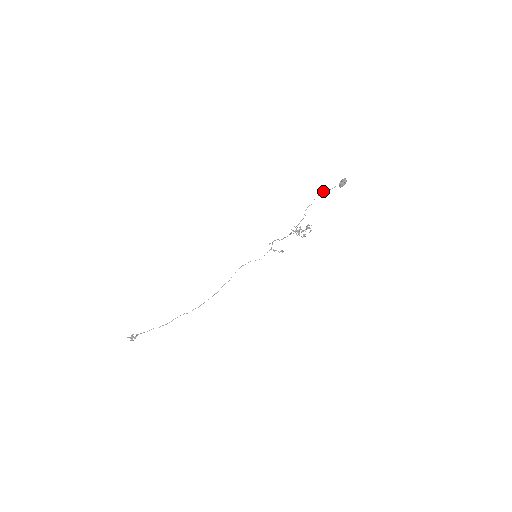
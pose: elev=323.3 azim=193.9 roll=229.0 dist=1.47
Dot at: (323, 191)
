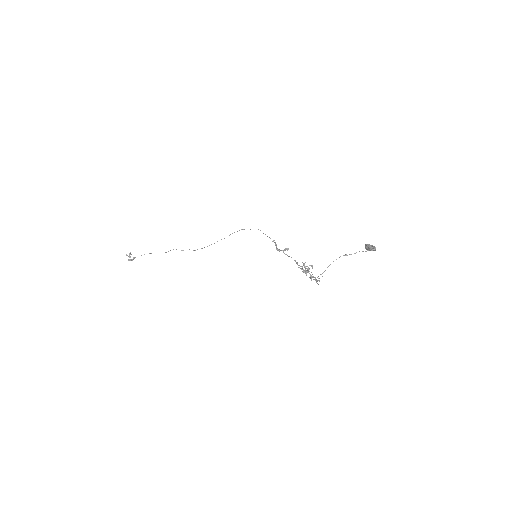
Dot at: occluded
